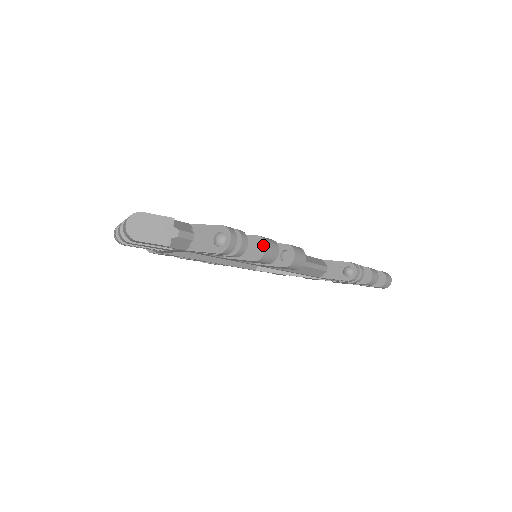
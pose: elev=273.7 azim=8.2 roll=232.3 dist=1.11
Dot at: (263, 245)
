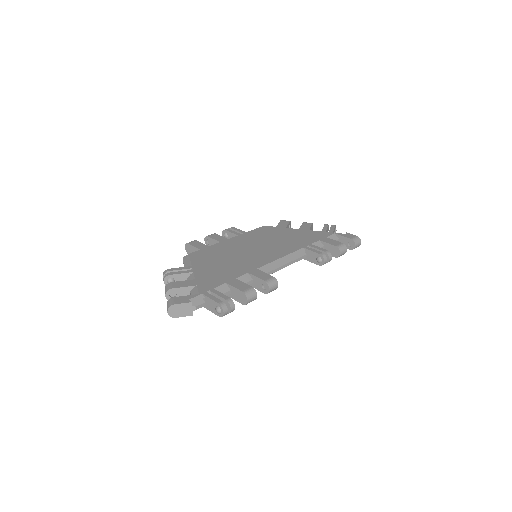
Dot at: (246, 298)
